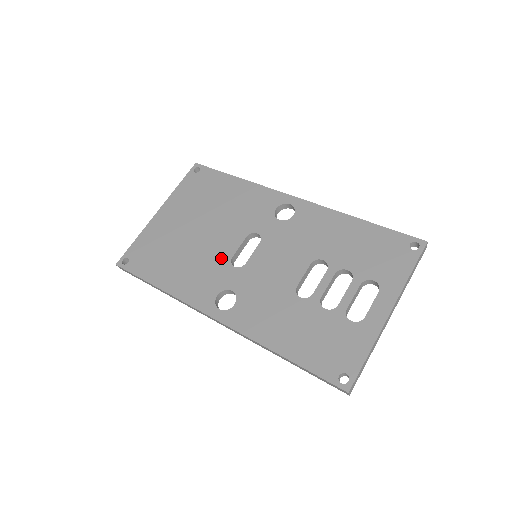
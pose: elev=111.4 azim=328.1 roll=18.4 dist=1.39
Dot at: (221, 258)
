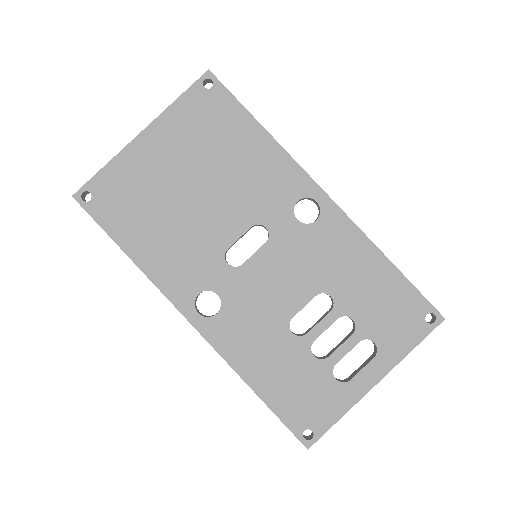
Dot at: (214, 245)
